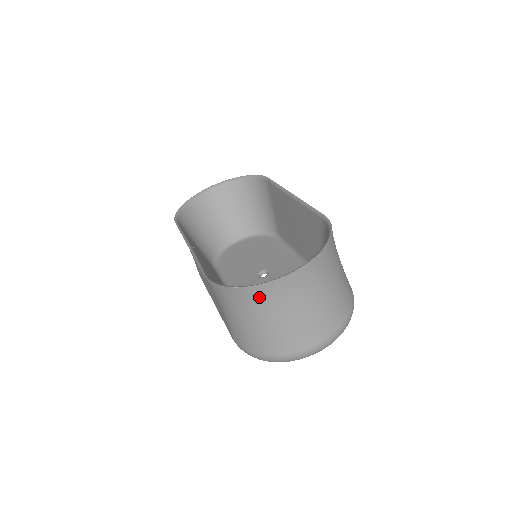
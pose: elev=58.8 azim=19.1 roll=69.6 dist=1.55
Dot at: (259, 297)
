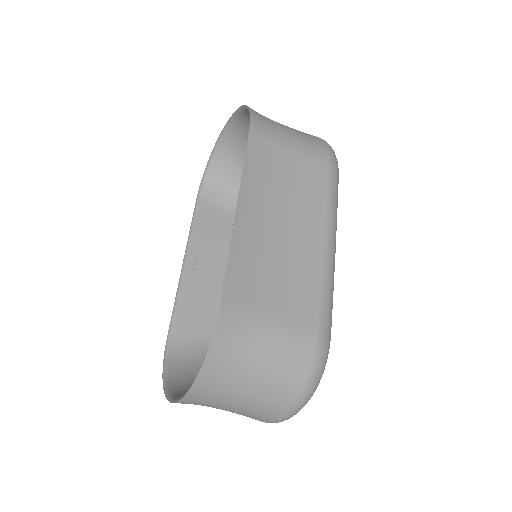
Dot at: occluded
